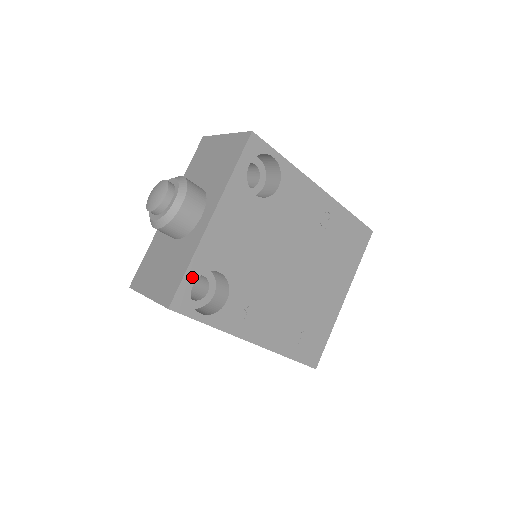
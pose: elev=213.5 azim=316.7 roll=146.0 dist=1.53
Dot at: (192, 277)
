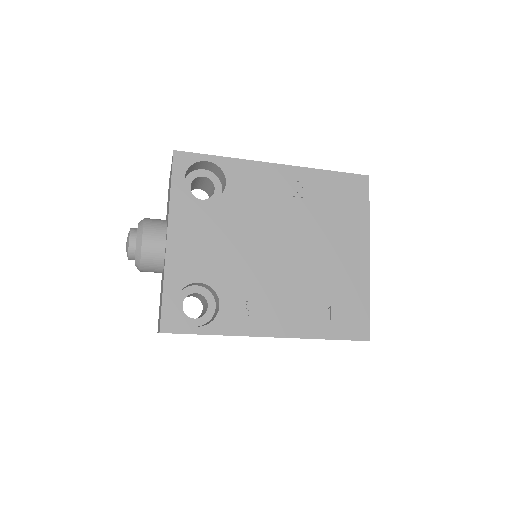
Dot at: (171, 297)
